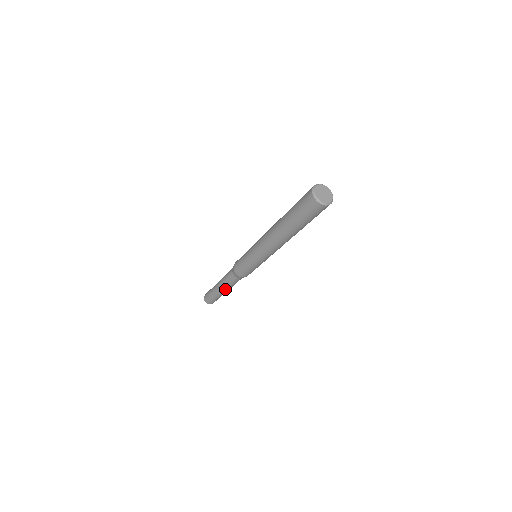
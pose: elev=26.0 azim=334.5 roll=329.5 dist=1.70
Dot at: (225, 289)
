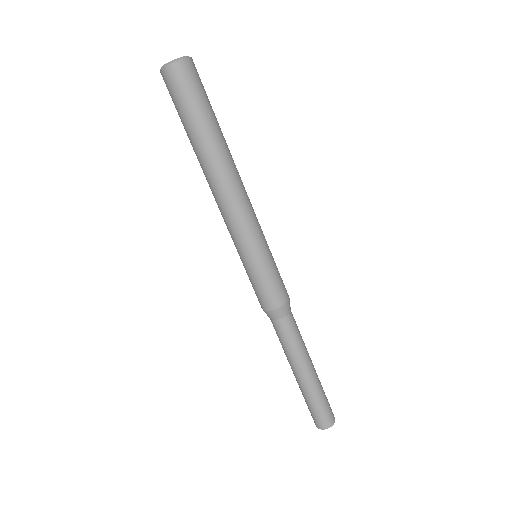
Dot at: (296, 366)
